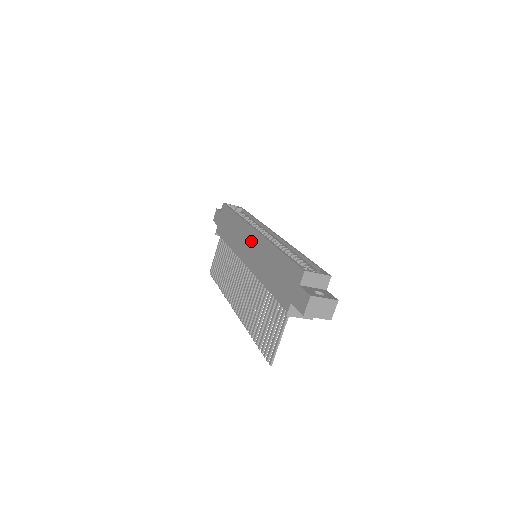
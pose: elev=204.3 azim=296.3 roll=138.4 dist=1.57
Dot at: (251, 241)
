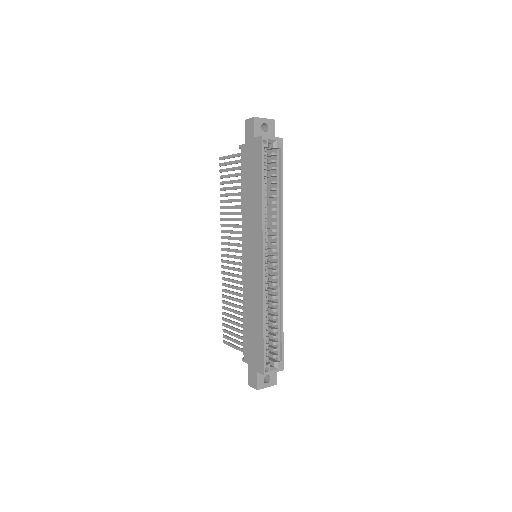
Dot at: (255, 260)
